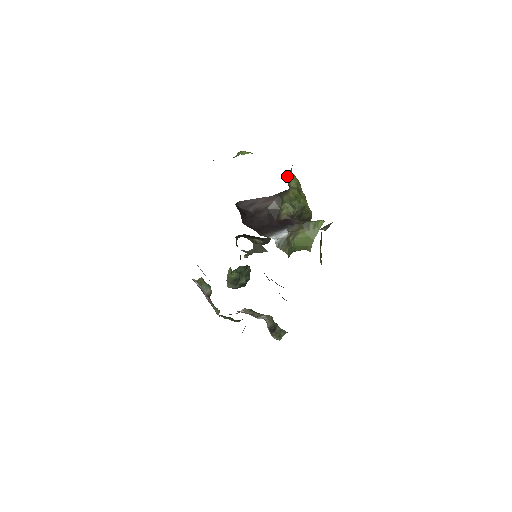
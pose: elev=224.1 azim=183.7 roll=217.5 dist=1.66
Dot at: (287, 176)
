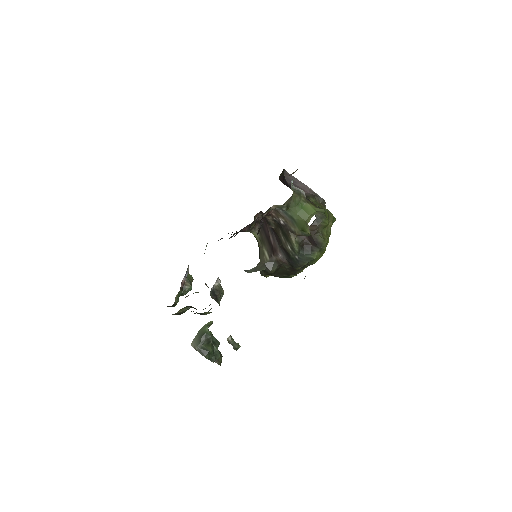
Dot at: occluded
